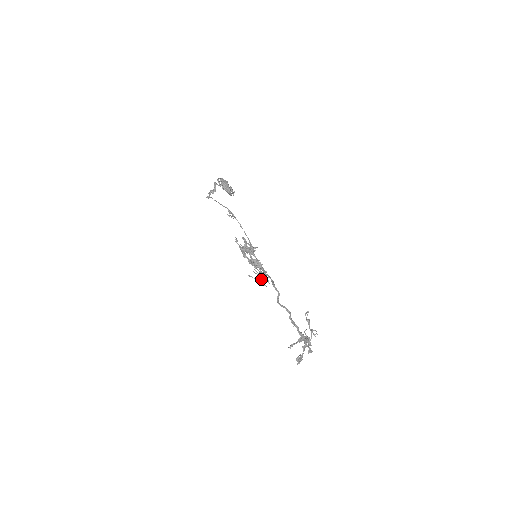
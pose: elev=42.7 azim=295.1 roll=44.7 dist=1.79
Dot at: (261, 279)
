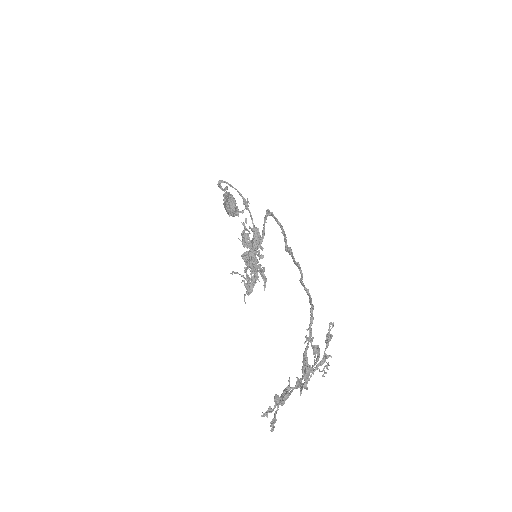
Dot at: (251, 281)
